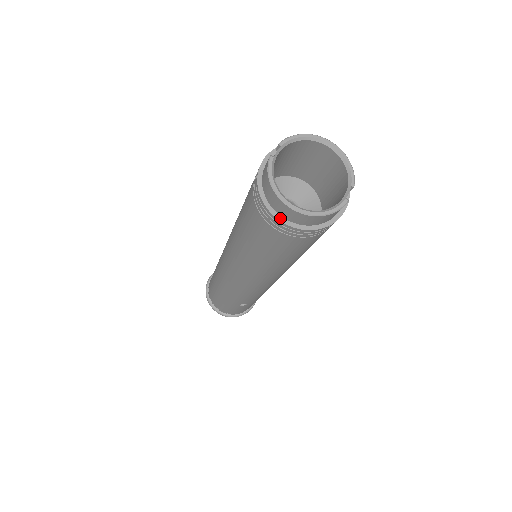
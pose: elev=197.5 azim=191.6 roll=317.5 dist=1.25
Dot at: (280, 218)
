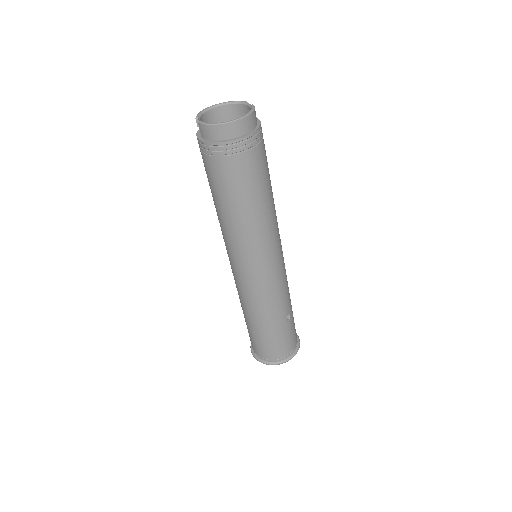
Dot at: (236, 139)
